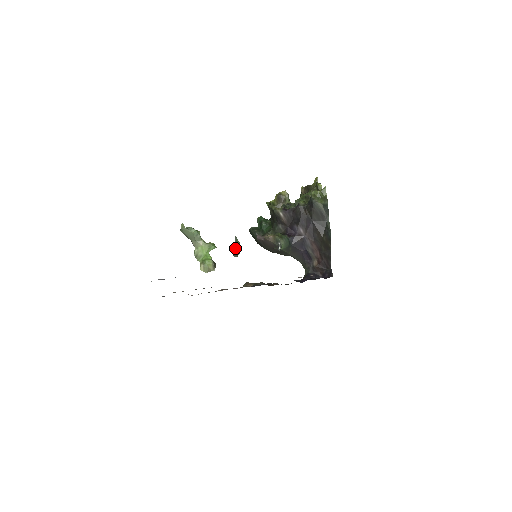
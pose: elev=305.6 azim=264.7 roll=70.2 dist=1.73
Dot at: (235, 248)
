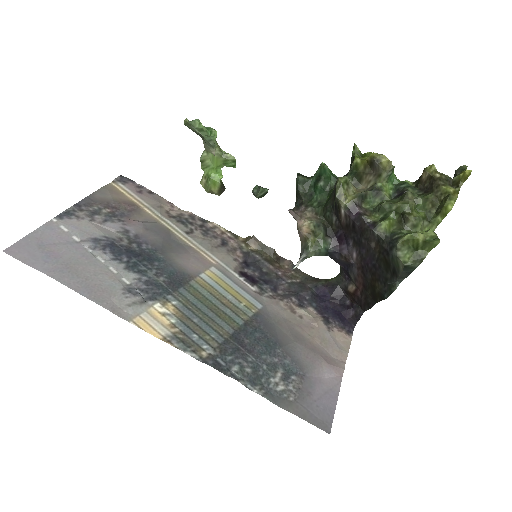
Dot at: (255, 194)
